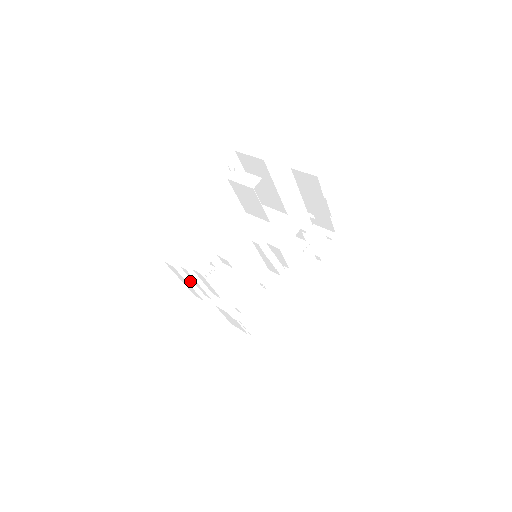
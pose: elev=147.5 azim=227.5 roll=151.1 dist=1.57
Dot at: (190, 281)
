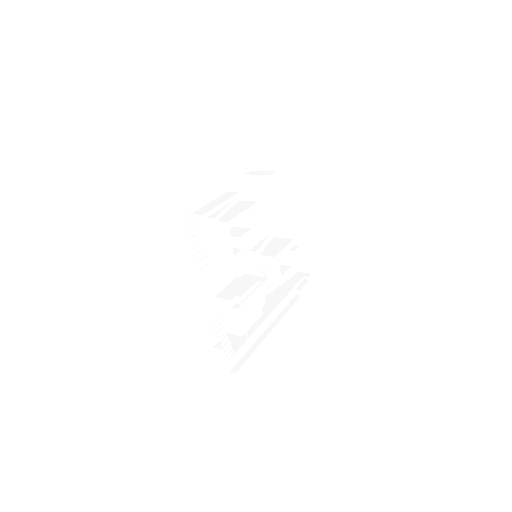
Dot at: (210, 241)
